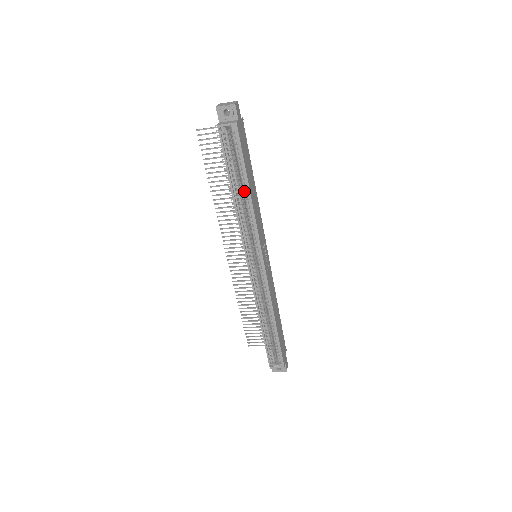
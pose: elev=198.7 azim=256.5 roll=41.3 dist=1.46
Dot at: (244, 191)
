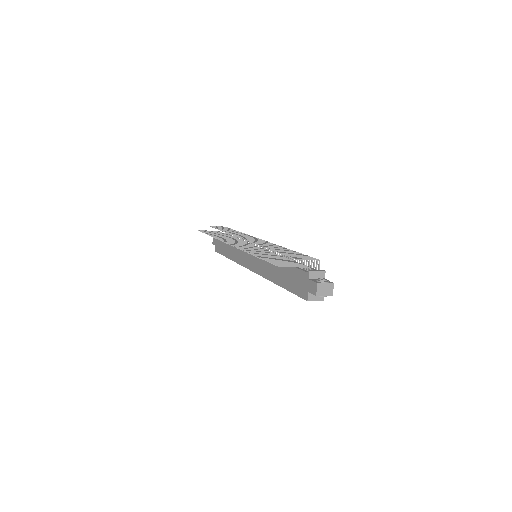
Dot at: occluded
